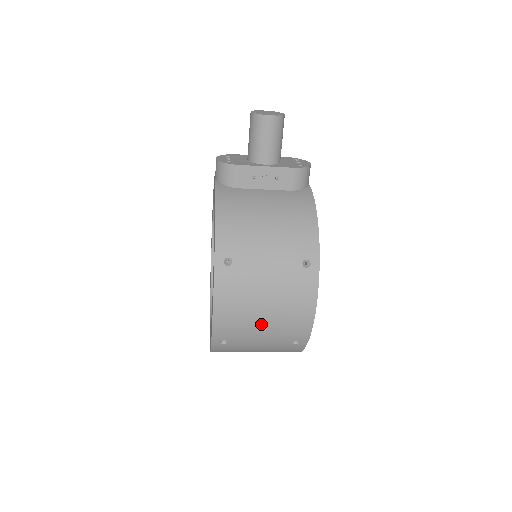
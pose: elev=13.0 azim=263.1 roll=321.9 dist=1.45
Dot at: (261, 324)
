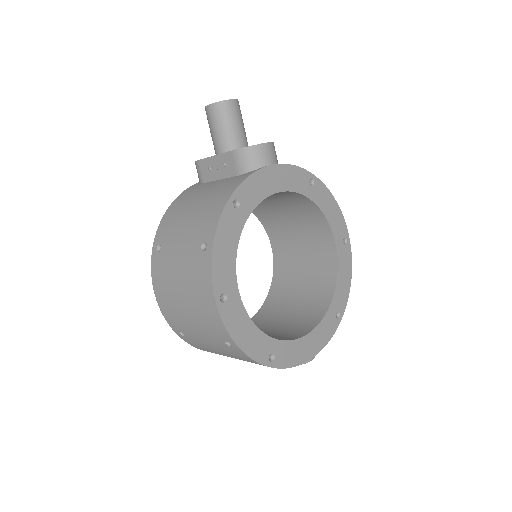
Dot at: (187, 314)
